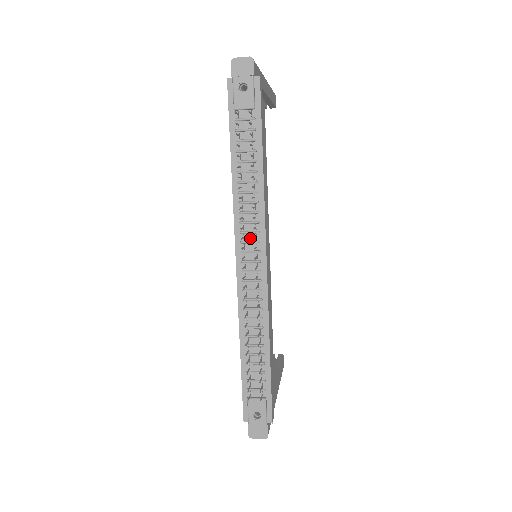
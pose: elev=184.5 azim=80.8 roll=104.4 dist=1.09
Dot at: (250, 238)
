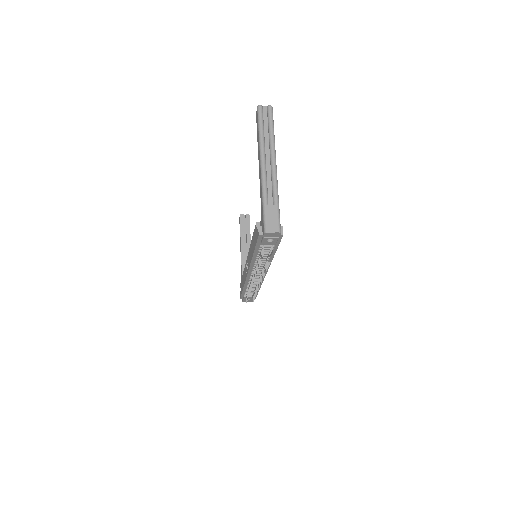
Dot at: occluded
